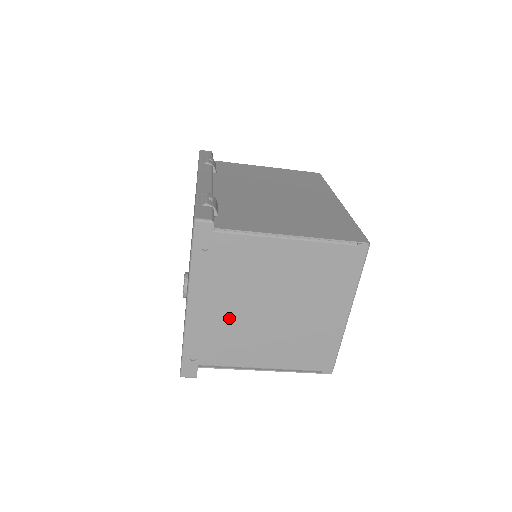
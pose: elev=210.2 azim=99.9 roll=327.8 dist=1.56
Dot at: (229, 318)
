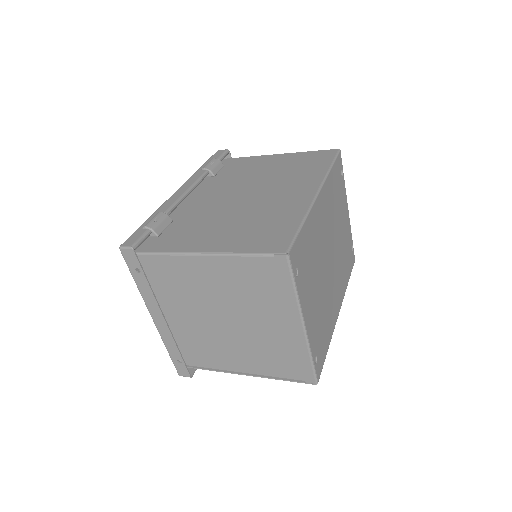
Dot at: (194, 328)
